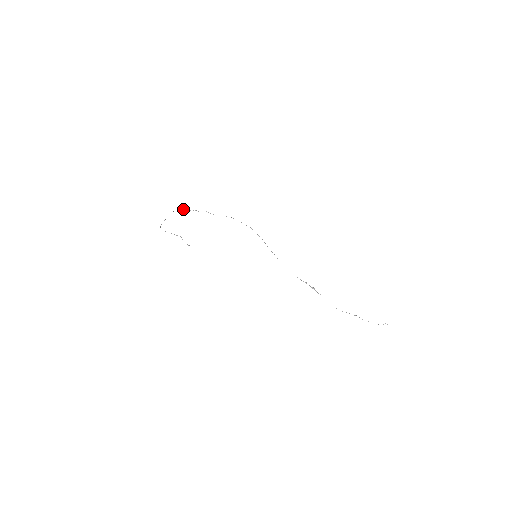
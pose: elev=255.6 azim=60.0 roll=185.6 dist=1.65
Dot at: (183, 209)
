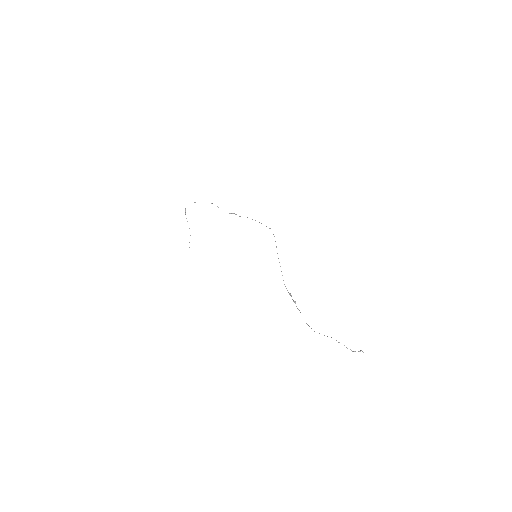
Dot at: occluded
